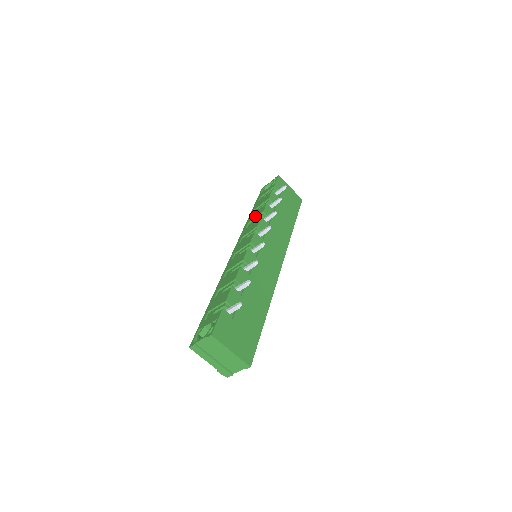
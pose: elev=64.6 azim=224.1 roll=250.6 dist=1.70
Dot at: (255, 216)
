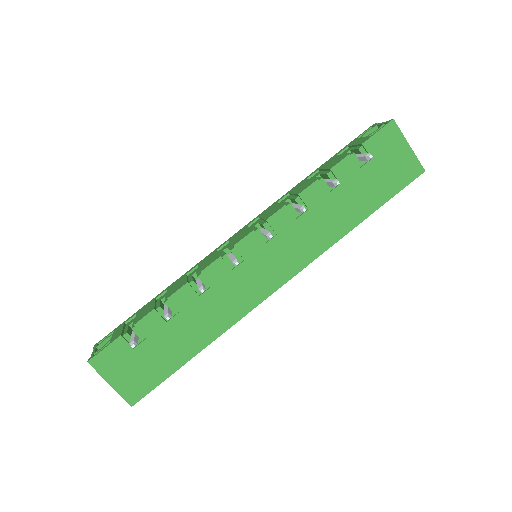
Dot at: (296, 190)
